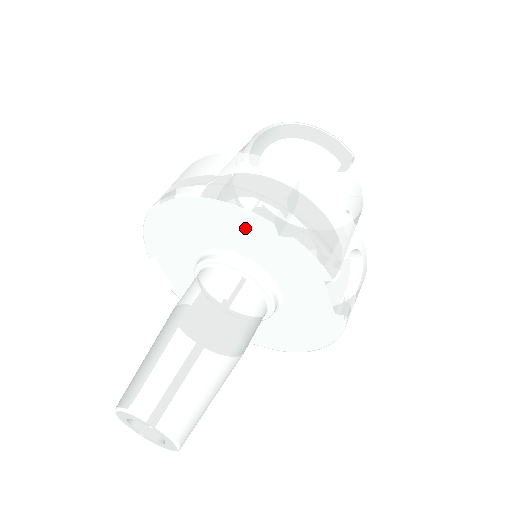
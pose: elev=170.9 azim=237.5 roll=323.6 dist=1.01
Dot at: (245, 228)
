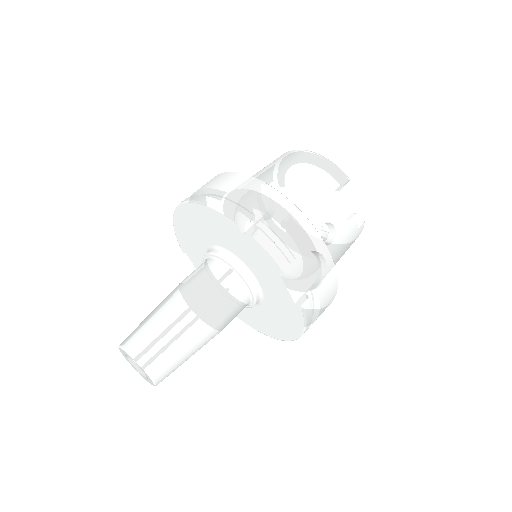
Dot at: (223, 228)
